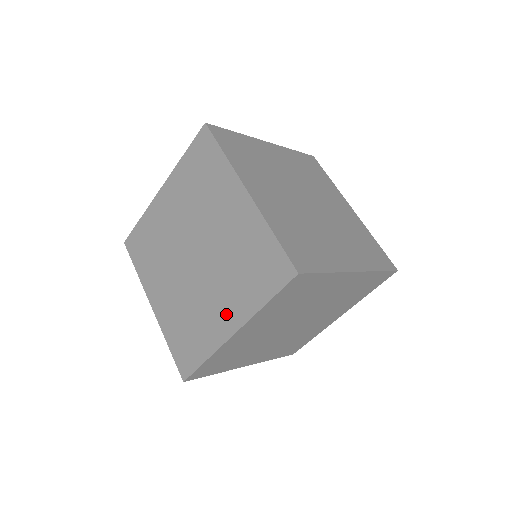
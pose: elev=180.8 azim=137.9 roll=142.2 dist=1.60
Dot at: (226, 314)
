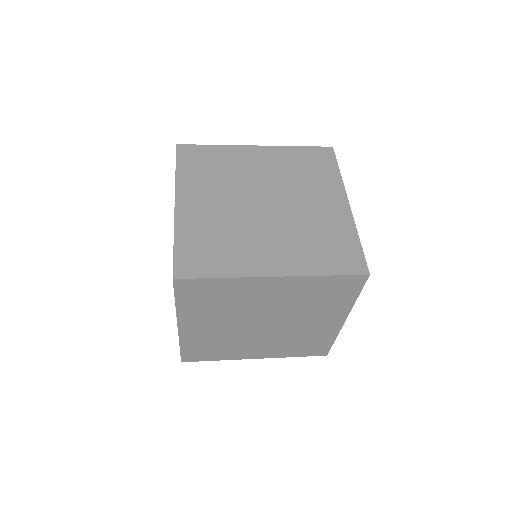
Dot at: occluded
